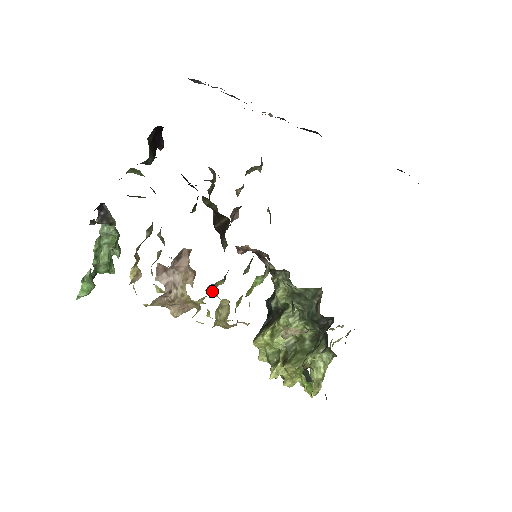
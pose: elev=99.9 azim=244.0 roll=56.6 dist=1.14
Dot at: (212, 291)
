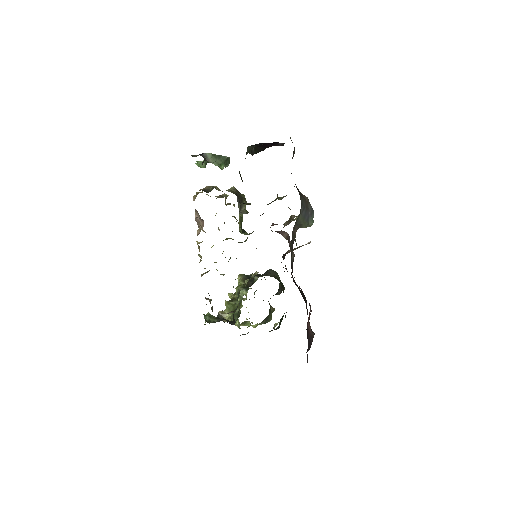
Dot at: occluded
